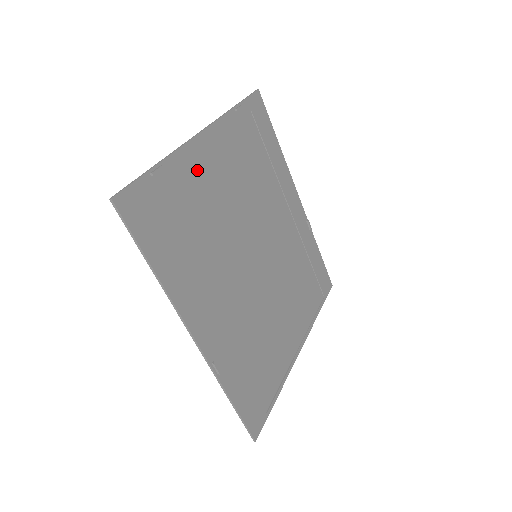
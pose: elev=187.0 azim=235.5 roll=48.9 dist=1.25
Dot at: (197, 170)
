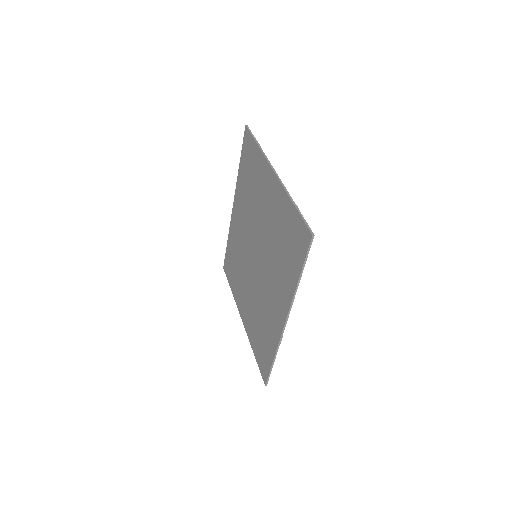
Dot at: (277, 201)
